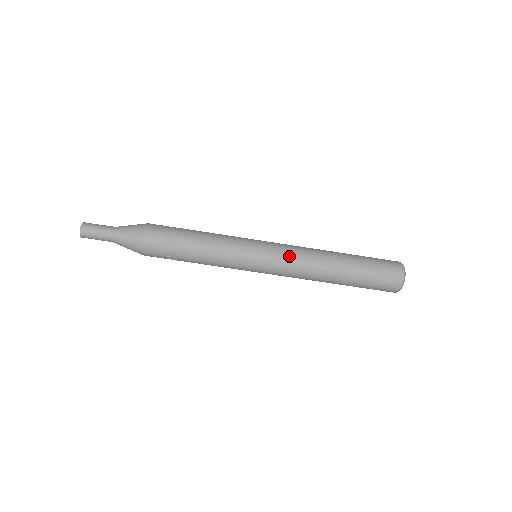
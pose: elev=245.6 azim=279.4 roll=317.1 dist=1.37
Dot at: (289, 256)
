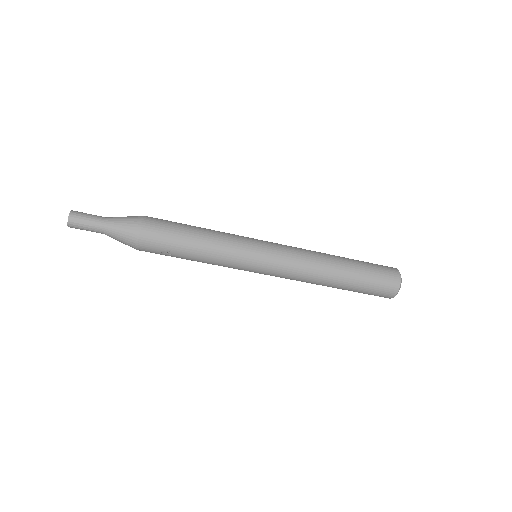
Dot at: (292, 254)
